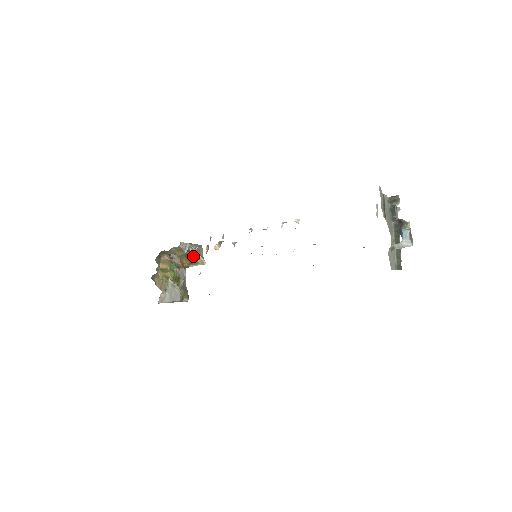
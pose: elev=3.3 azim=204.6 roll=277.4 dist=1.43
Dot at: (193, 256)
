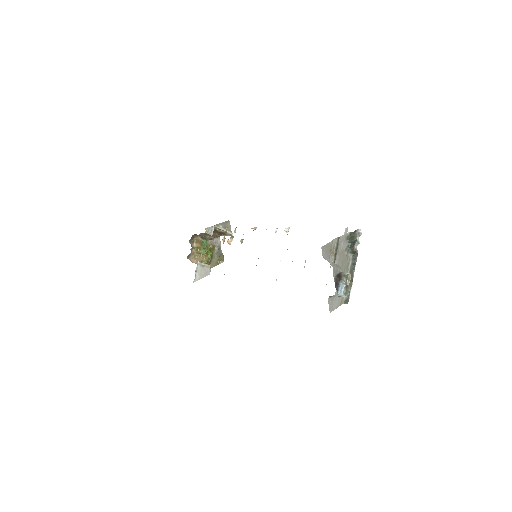
Dot at: (221, 232)
